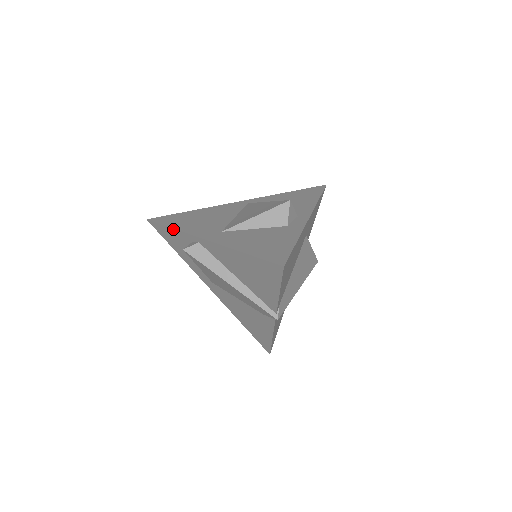
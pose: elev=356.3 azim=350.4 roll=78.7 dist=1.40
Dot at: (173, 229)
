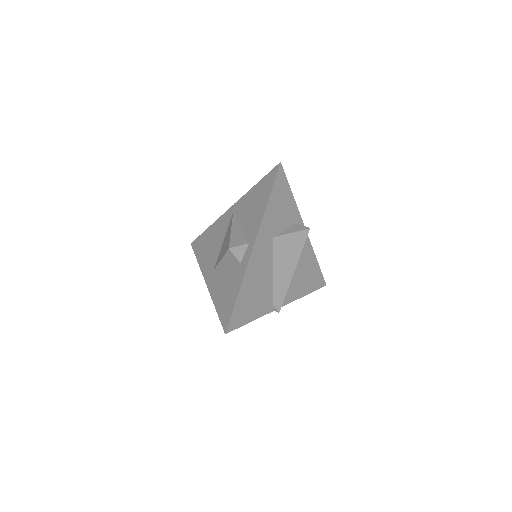
Dot at: (198, 262)
